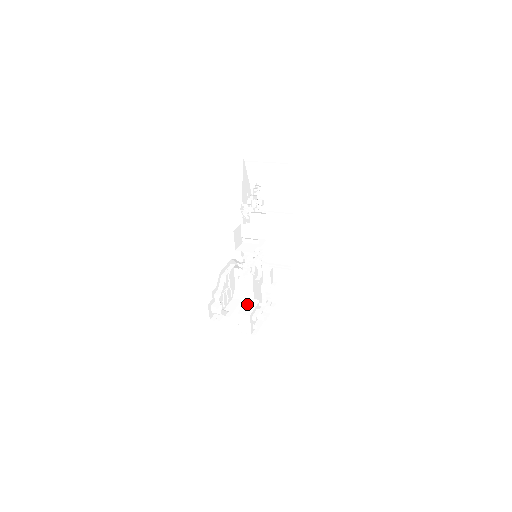
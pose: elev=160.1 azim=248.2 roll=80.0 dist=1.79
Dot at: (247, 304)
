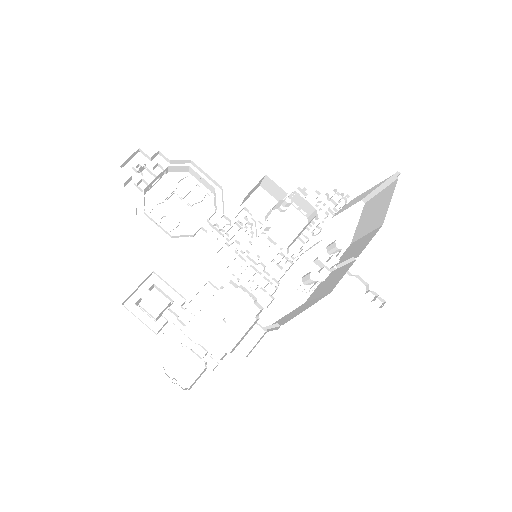
Dot at: occluded
